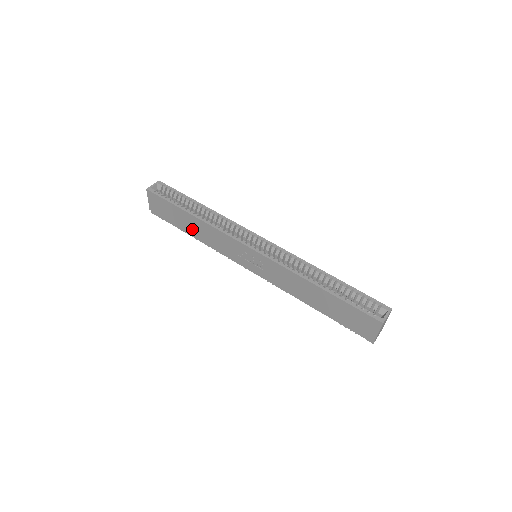
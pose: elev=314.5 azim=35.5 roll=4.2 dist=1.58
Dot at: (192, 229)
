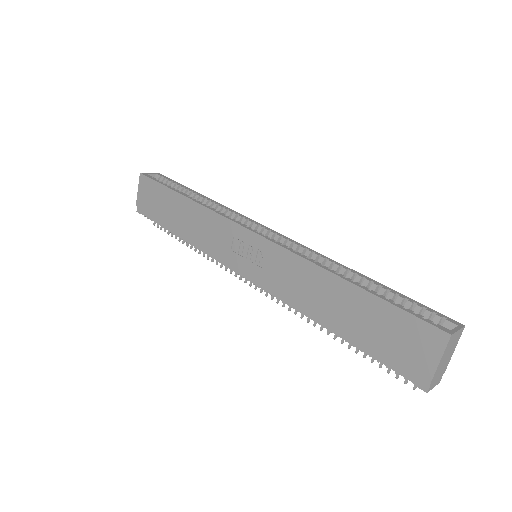
Dot at: (180, 221)
